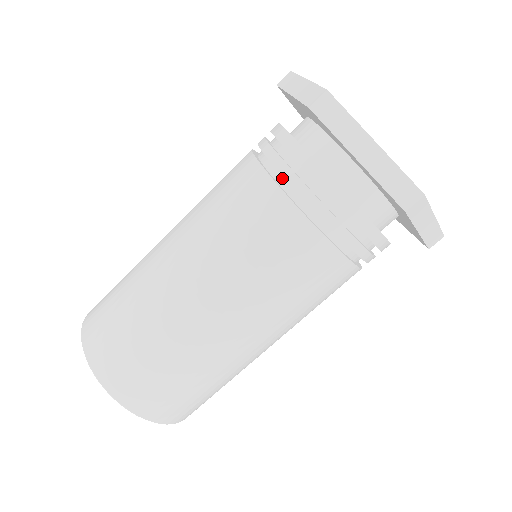
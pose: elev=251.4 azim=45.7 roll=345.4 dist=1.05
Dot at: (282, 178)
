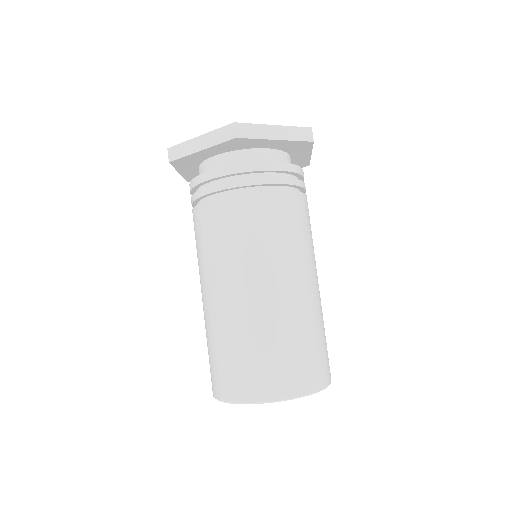
Dot at: (201, 201)
